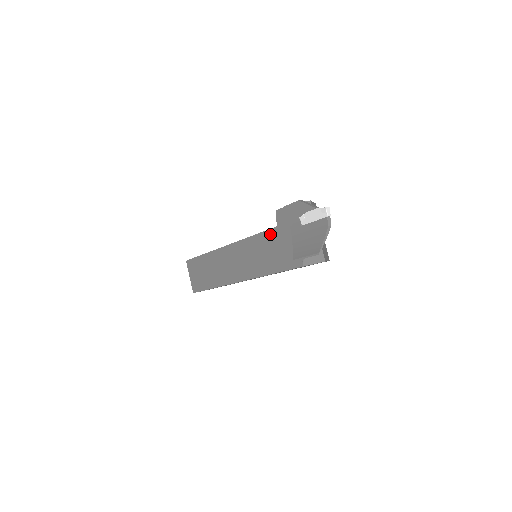
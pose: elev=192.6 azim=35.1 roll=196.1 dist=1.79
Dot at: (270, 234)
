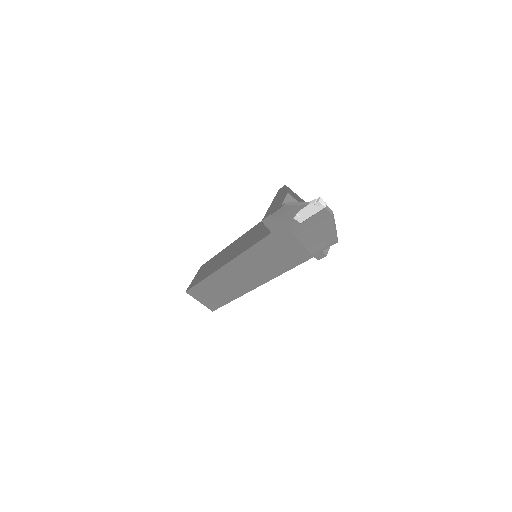
Dot at: (268, 241)
